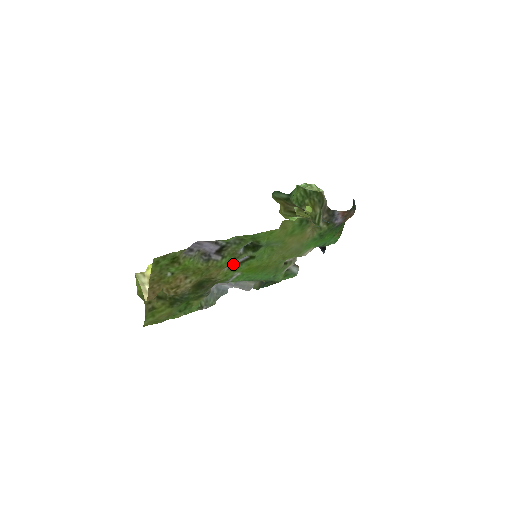
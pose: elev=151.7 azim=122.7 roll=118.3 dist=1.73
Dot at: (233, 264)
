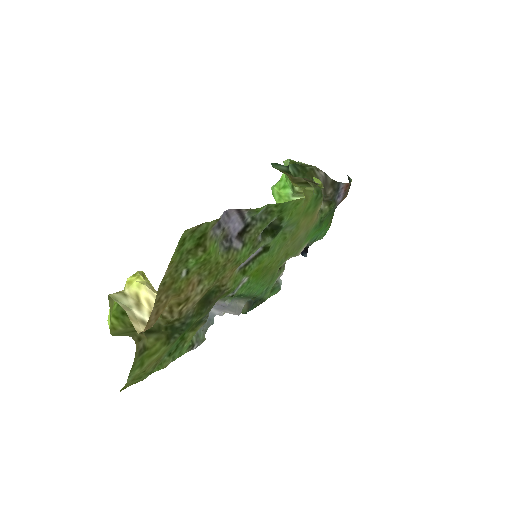
Dot at: (244, 262)
